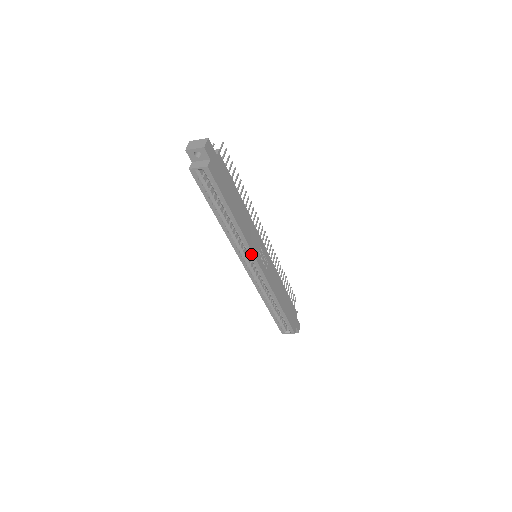
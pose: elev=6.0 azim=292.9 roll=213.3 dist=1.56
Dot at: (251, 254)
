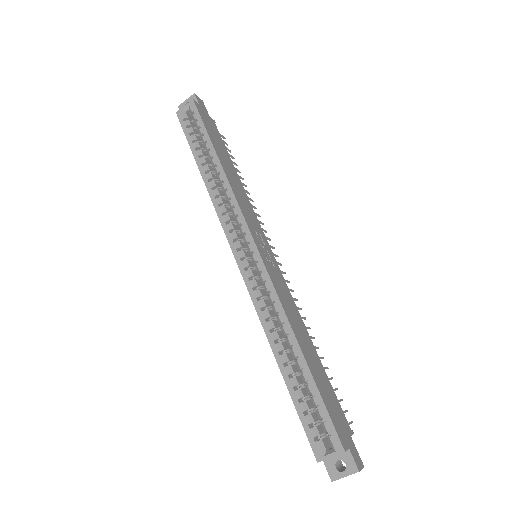
Dot at: (241, 220)
